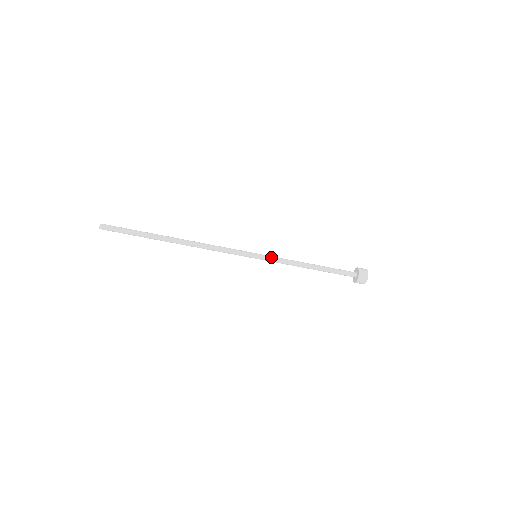
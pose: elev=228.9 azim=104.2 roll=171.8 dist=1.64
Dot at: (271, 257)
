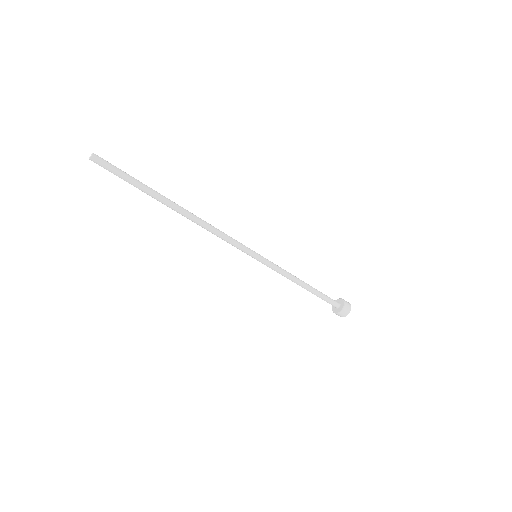
Dot at: (271, 264)
